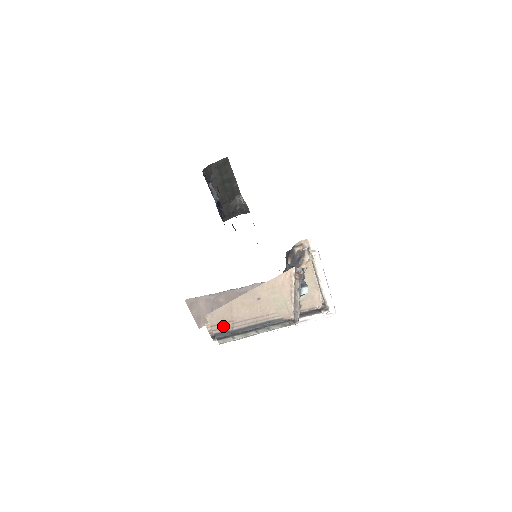
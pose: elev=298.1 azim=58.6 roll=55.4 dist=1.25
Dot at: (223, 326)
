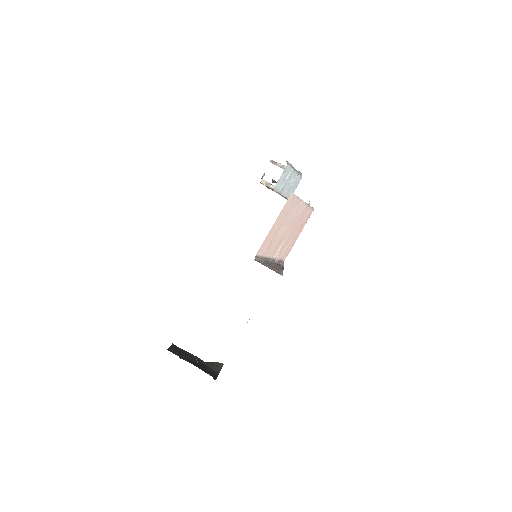
Dot at: occluded
